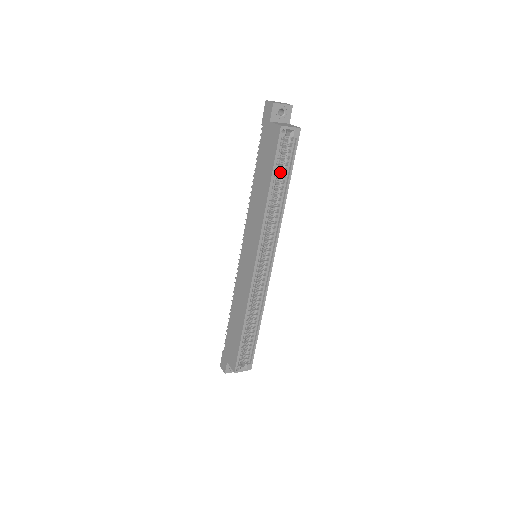
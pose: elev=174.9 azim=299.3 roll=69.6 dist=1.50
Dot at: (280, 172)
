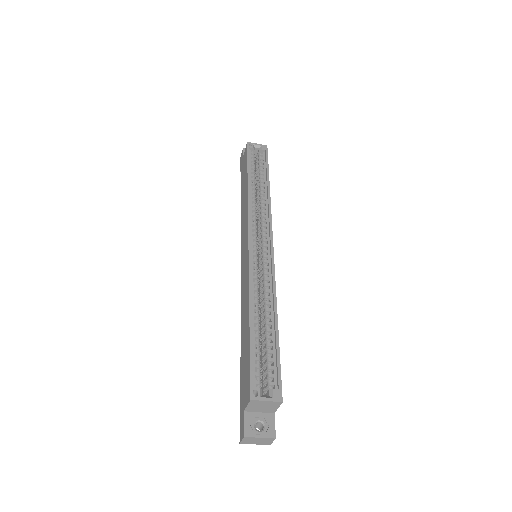
Dot at: (258, 176)
